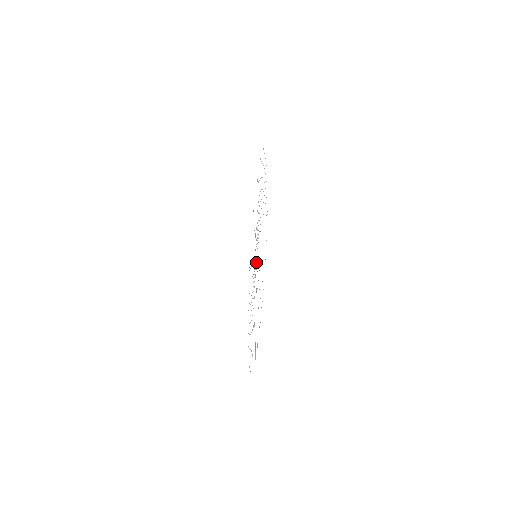
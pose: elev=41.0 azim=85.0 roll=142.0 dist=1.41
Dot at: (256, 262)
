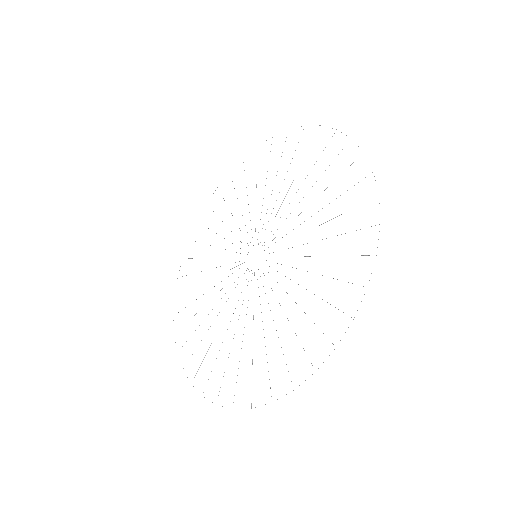
Dot at: occluded
